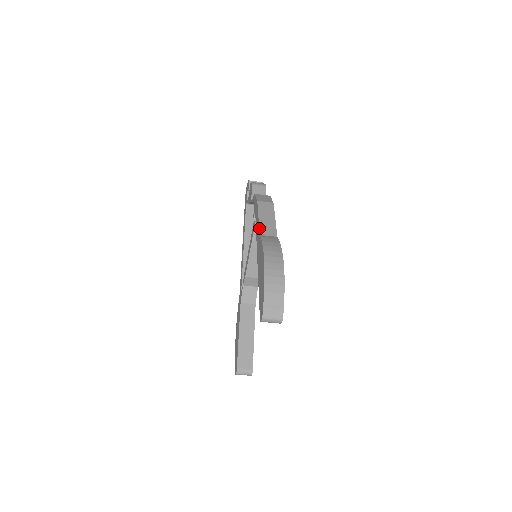
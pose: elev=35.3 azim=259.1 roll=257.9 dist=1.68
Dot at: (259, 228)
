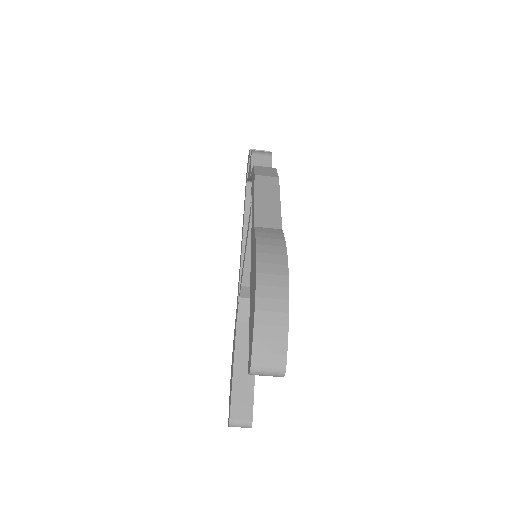
Dot at: (254, 216)
